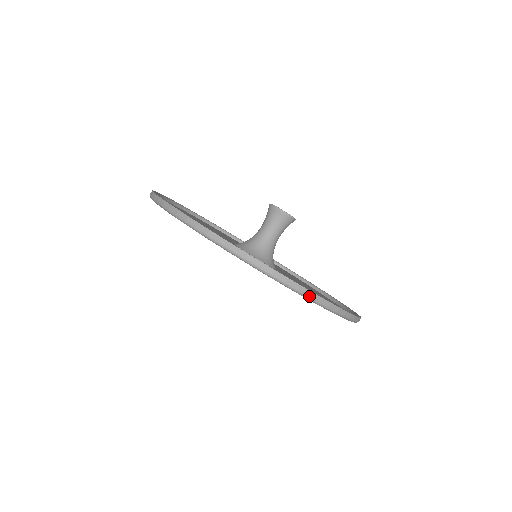
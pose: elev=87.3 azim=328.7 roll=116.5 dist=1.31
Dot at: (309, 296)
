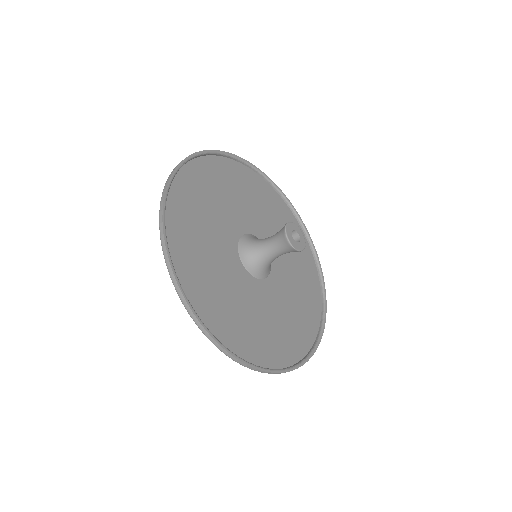
Dot at: occluded
